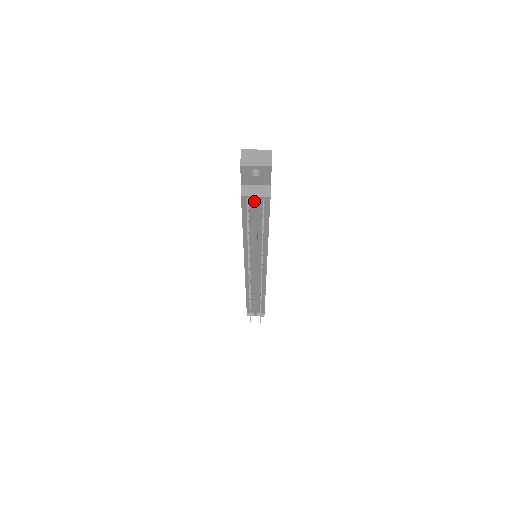
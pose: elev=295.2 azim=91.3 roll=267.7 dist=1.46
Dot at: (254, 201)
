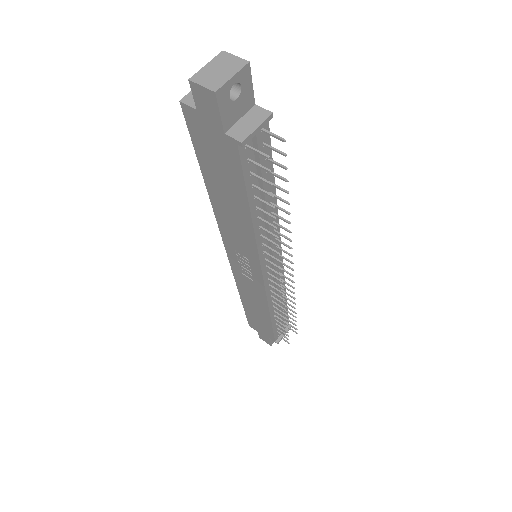
Dot at: (257, 139)
